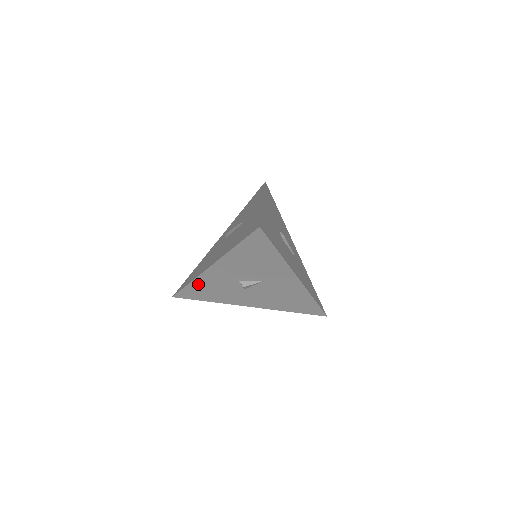
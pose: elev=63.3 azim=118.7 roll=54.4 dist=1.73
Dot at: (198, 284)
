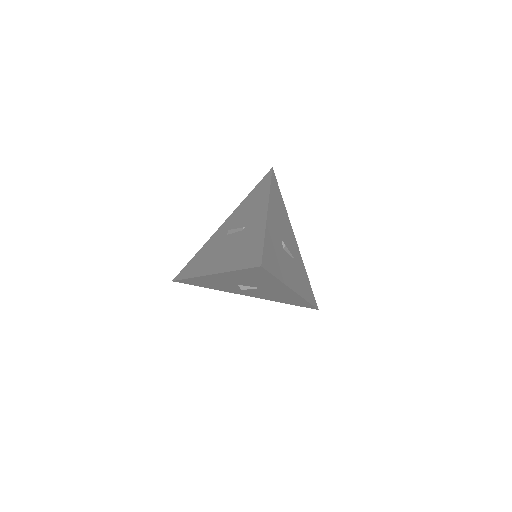
Dot at: (198, 280)
